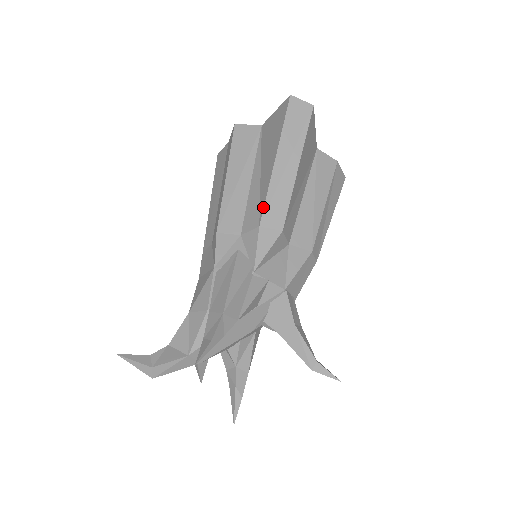
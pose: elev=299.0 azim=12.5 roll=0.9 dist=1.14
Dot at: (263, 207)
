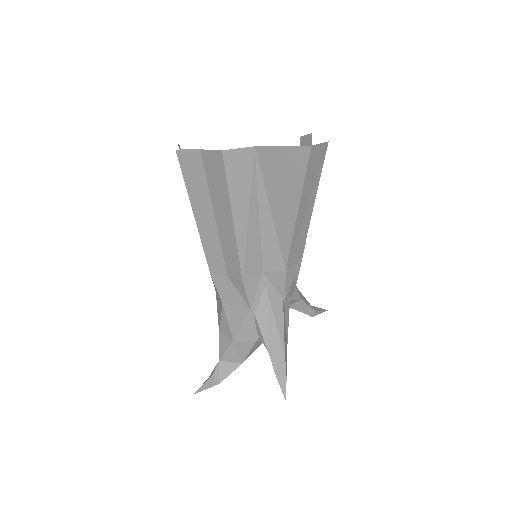
Dot at: (288, 255)
